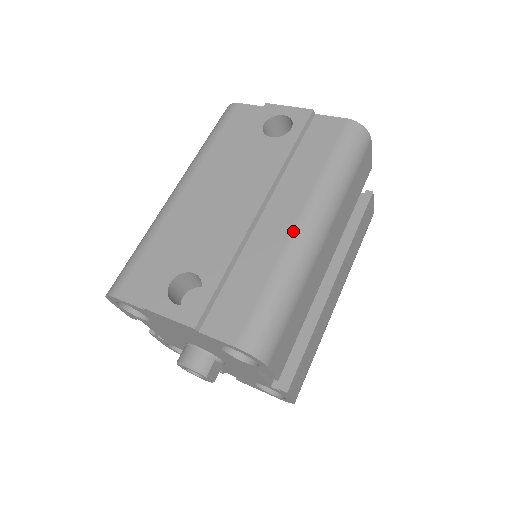
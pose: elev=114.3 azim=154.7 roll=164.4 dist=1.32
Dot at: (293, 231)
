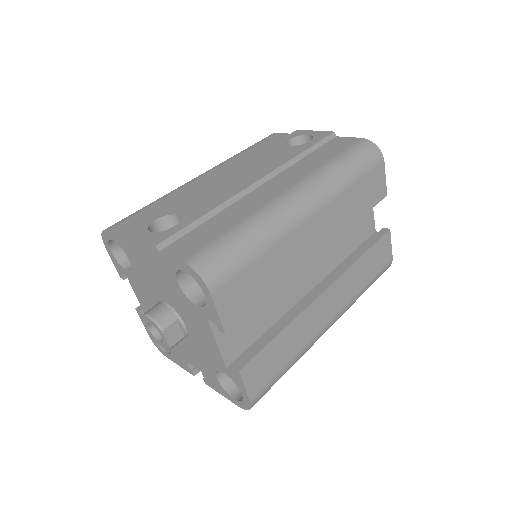
Dot at: (279, 196)
